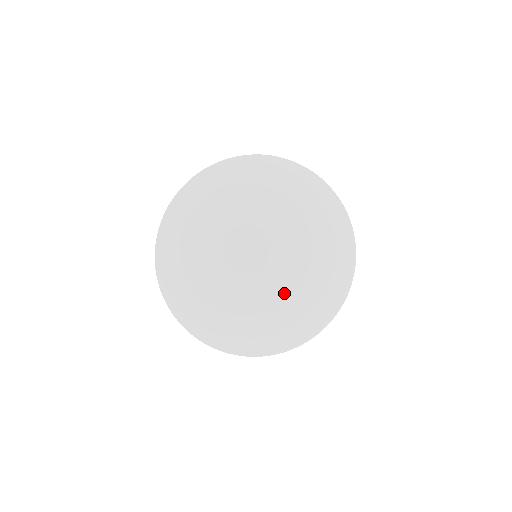
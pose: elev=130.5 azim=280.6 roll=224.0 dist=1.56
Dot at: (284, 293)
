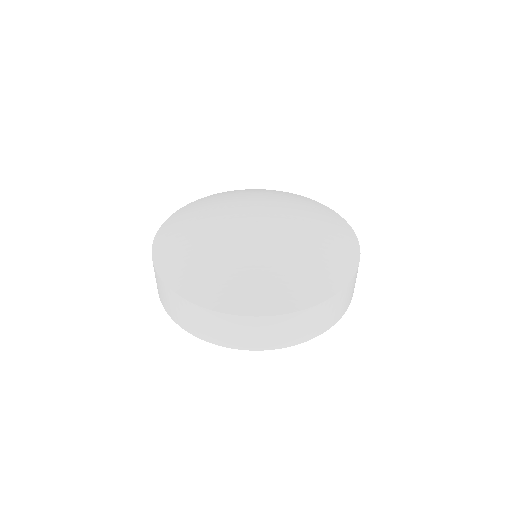
Dot at: (277, 247)
